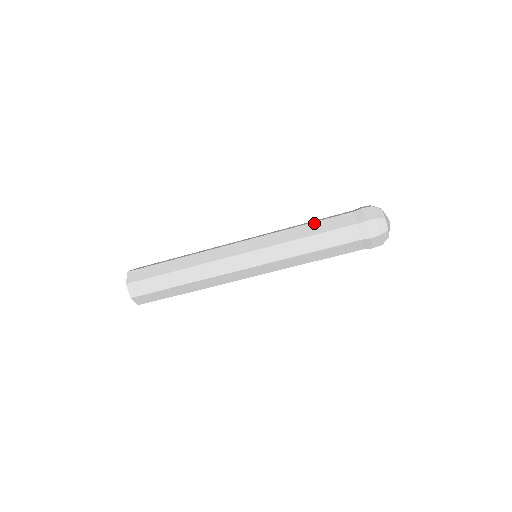
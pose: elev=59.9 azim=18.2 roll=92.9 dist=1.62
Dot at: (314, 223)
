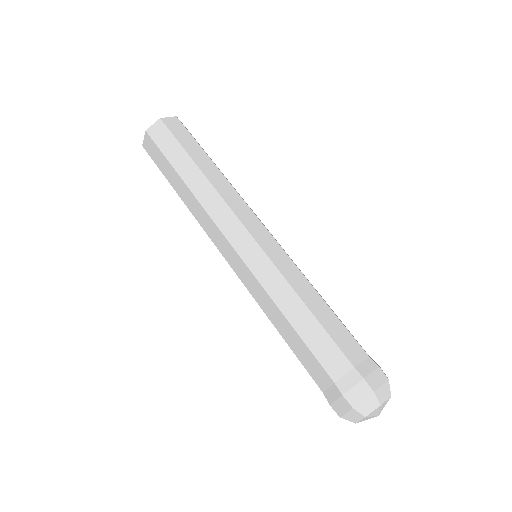
Dot at: (330, 309)
